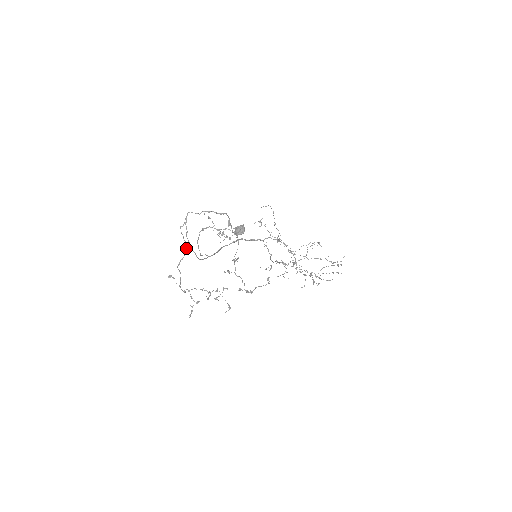
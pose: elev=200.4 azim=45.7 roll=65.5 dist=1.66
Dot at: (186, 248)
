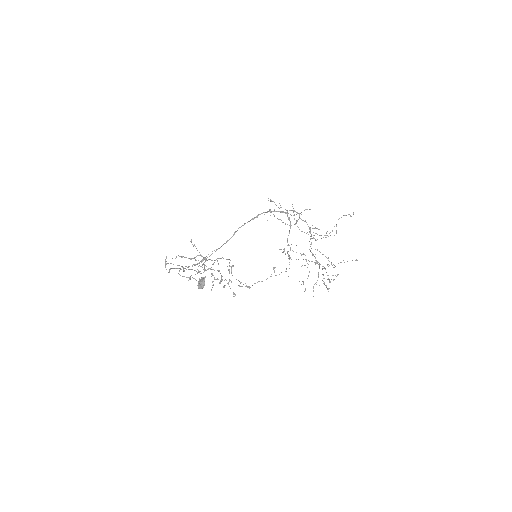
Dot at: (182, 266)
